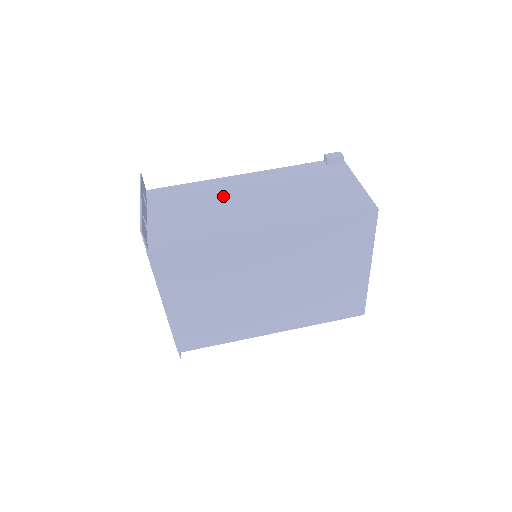
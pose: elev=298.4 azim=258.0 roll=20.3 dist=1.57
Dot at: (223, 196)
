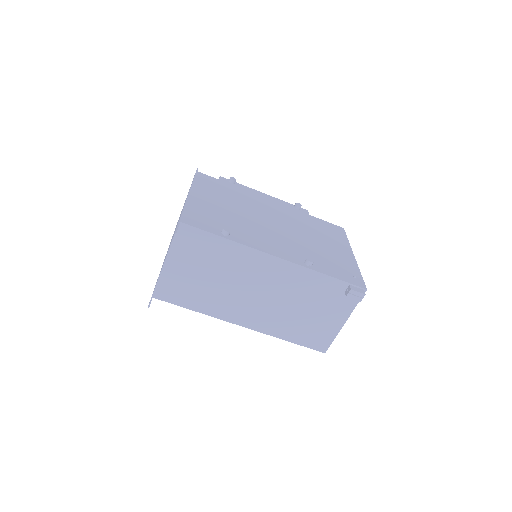
Dot at: (238, 275)
